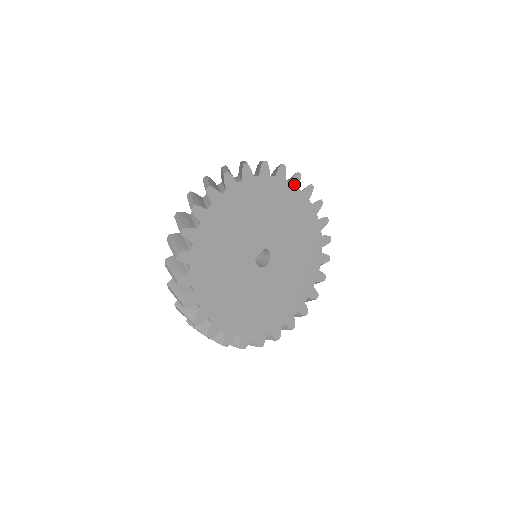
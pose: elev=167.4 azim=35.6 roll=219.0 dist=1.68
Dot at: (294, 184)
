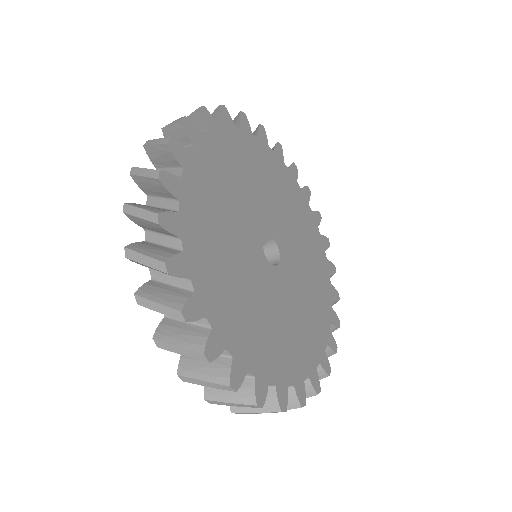
Dot at: (292, 174)
